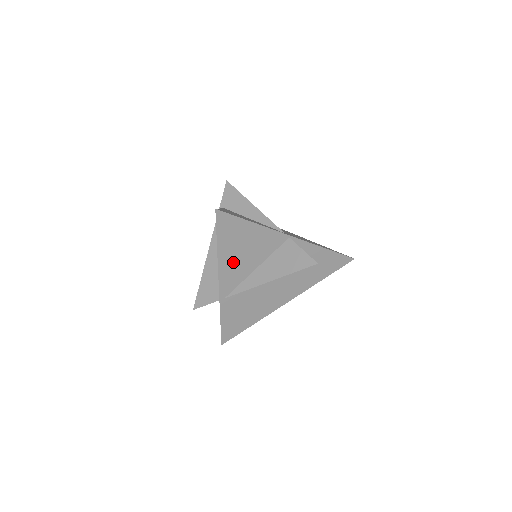
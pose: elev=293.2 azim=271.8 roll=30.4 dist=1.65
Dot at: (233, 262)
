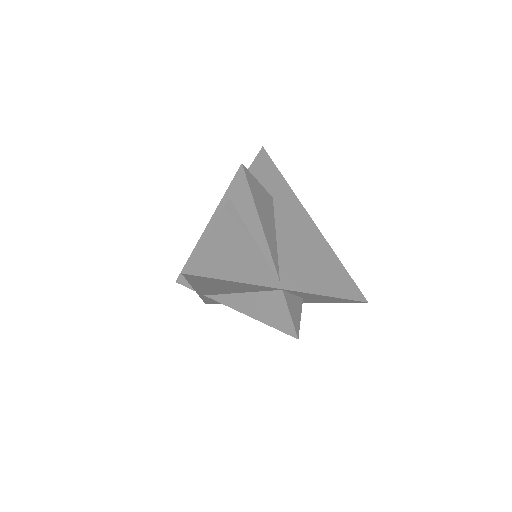
Dot at: (211, 288)
